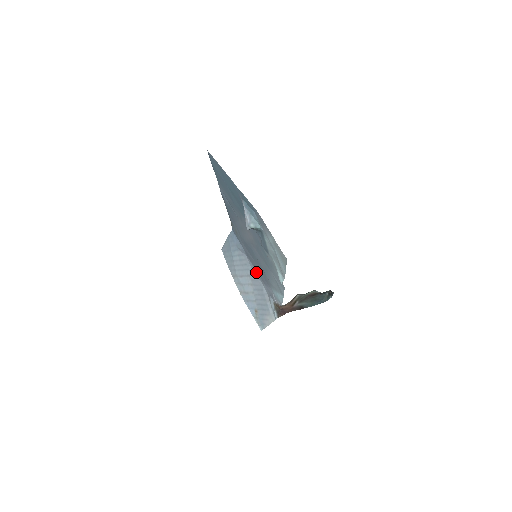
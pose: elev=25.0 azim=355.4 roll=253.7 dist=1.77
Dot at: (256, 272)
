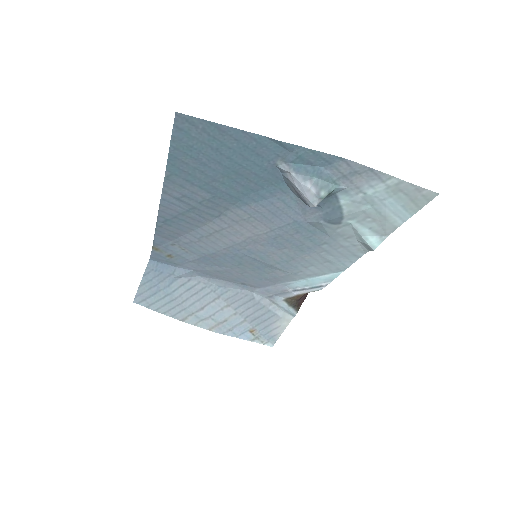
Dot at: (231, 284)
